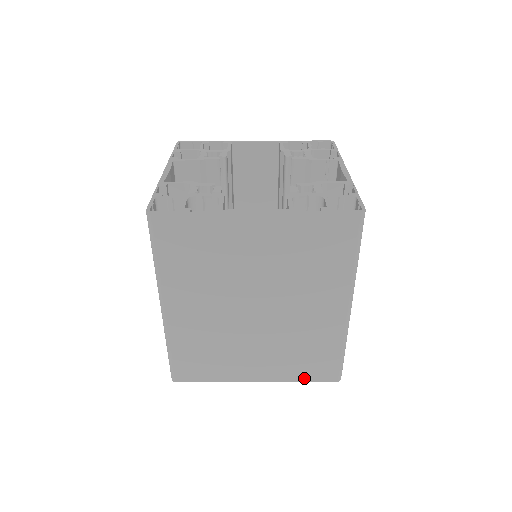
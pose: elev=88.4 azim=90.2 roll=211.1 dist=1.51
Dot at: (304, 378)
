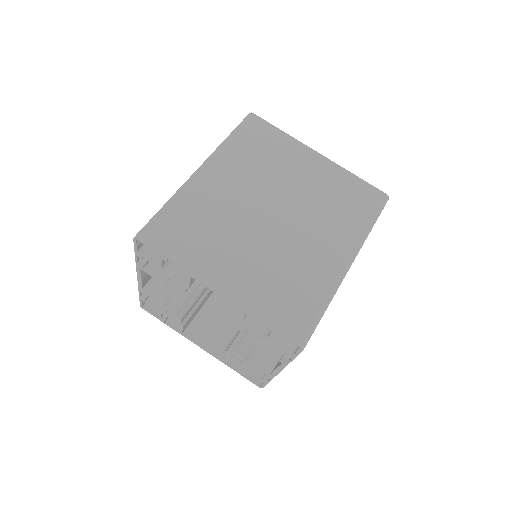
Dot at: (268, 318)
